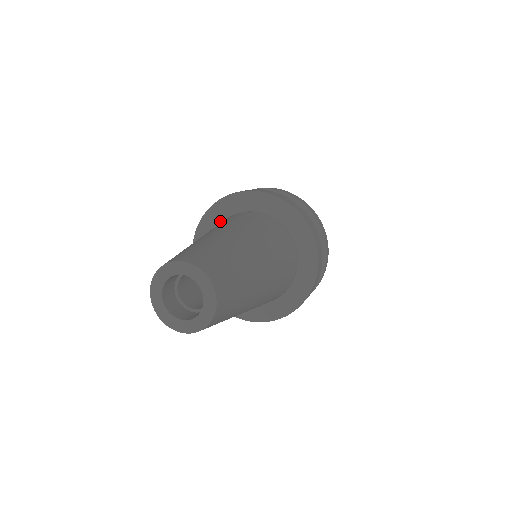
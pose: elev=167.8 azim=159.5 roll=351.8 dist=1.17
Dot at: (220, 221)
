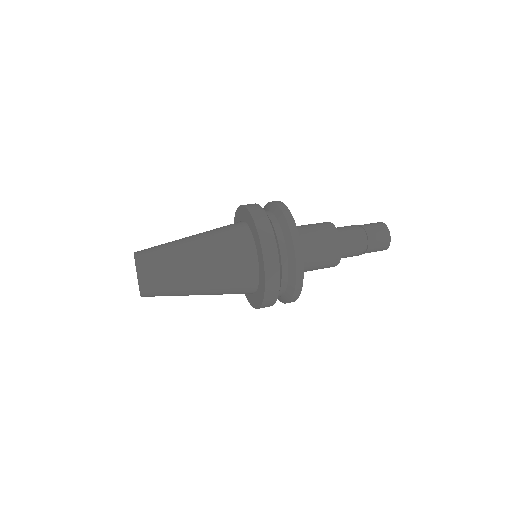
Dot at: (242, 219)
